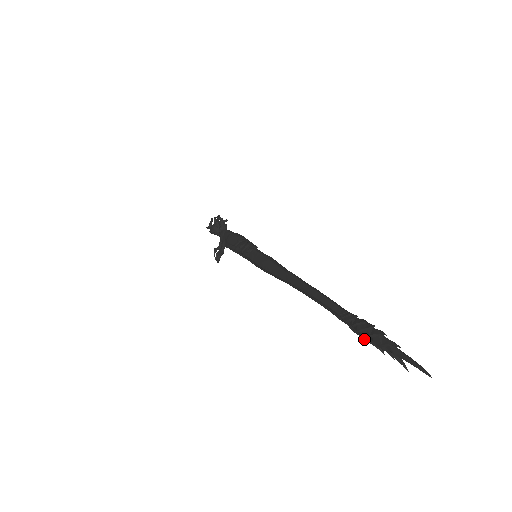
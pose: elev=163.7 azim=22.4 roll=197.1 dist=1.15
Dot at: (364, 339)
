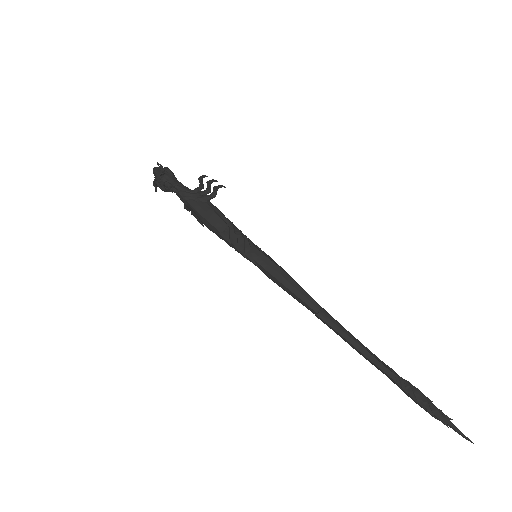
Dot at: occluded
